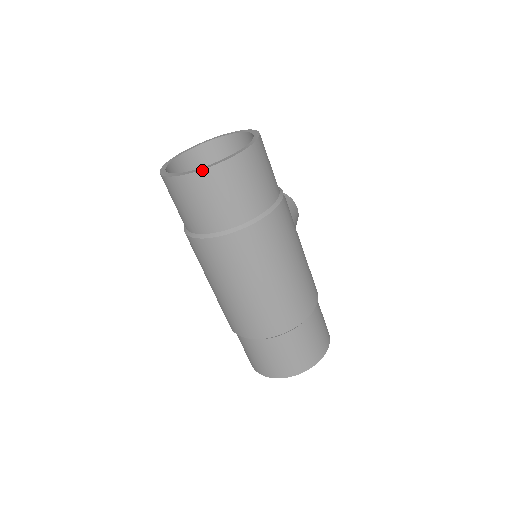
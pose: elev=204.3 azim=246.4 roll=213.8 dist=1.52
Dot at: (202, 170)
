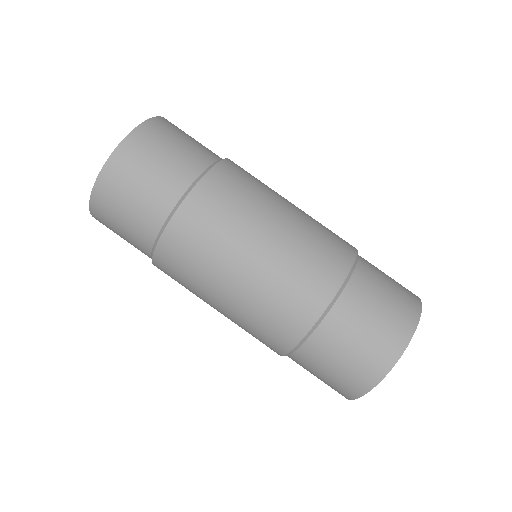
Dot at: (114, 151)
